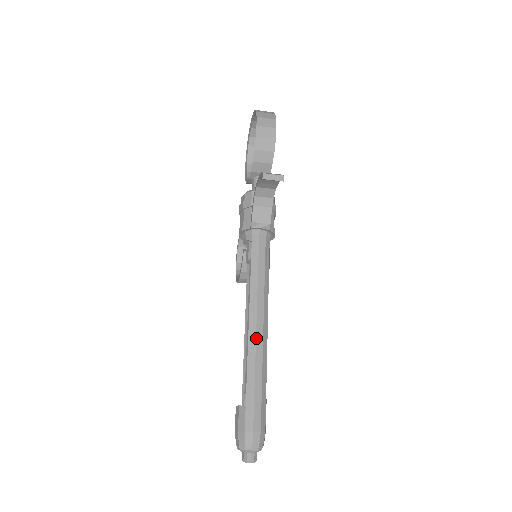
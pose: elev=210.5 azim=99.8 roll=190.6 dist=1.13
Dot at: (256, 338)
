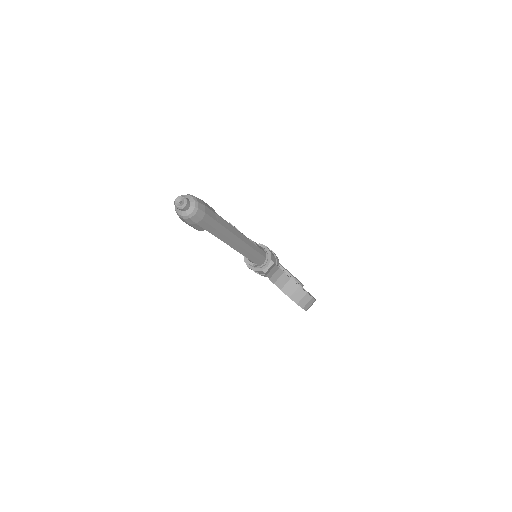
Dot at: occluded
